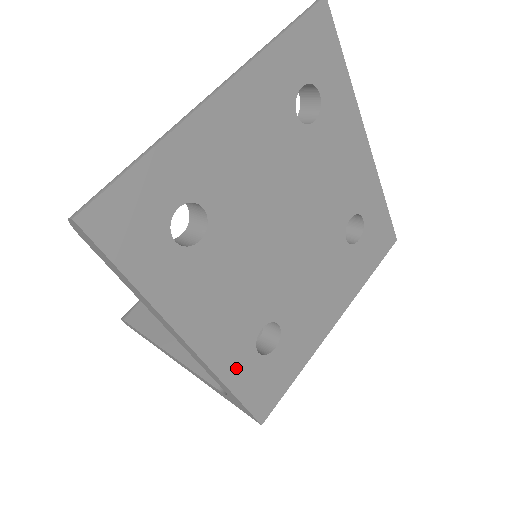
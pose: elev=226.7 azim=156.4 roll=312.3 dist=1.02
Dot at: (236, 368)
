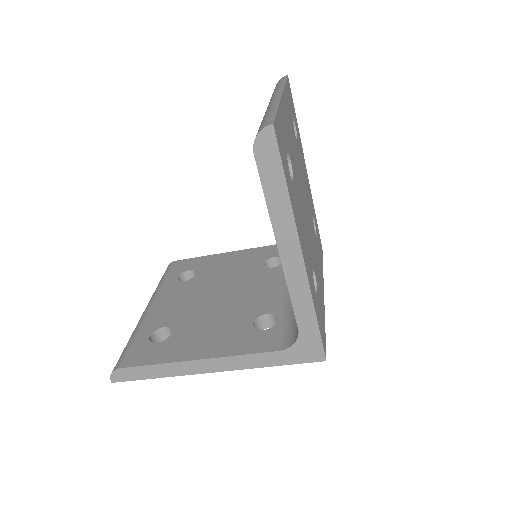
Dot at: (313, 295)
